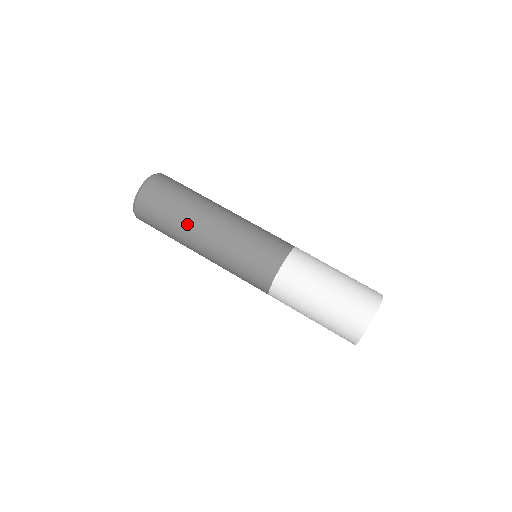
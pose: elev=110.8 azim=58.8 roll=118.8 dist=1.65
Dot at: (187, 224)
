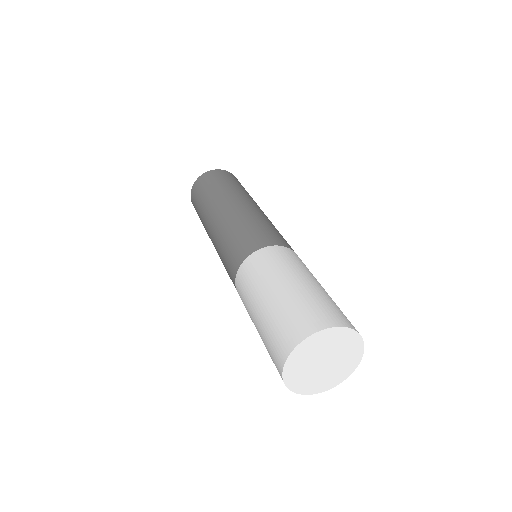
Dot at: (206, 211)
